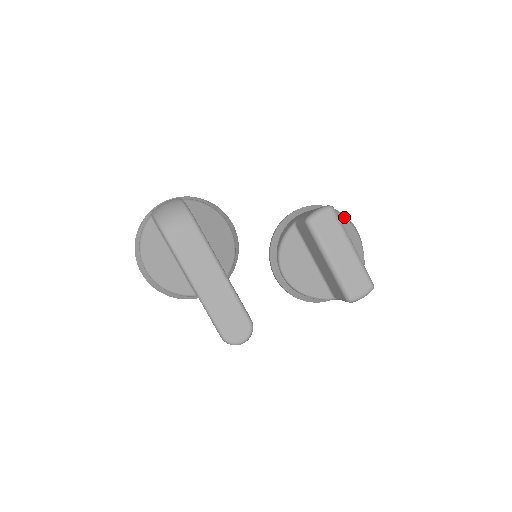
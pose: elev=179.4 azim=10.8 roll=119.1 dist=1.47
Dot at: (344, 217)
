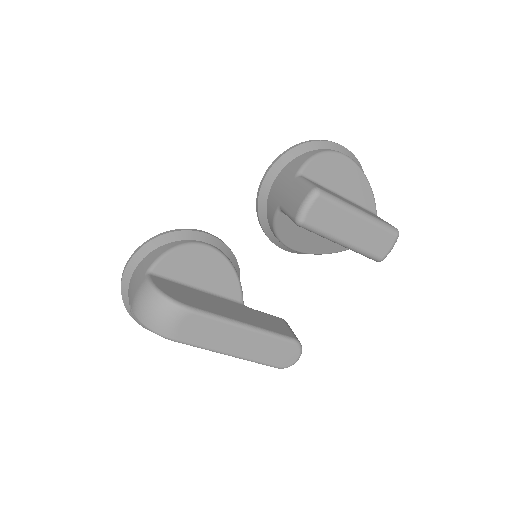
Dot at: (325, 154)
